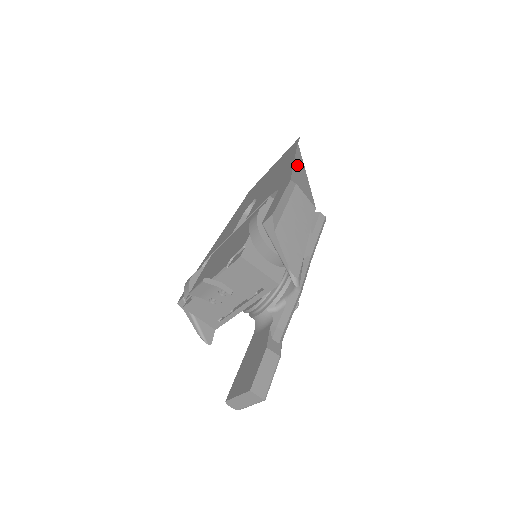
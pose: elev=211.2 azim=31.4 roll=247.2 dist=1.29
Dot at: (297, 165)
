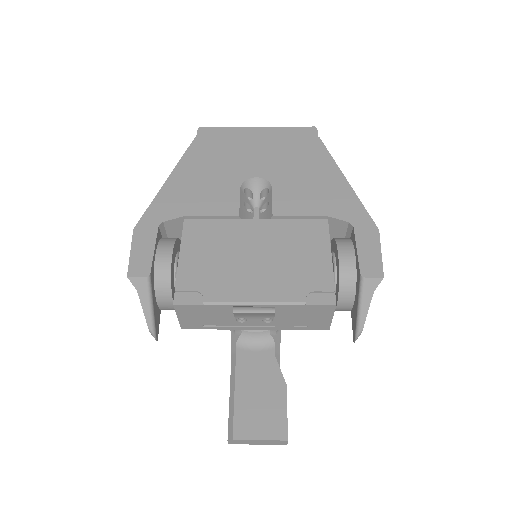
Dot at: (348, 189)
